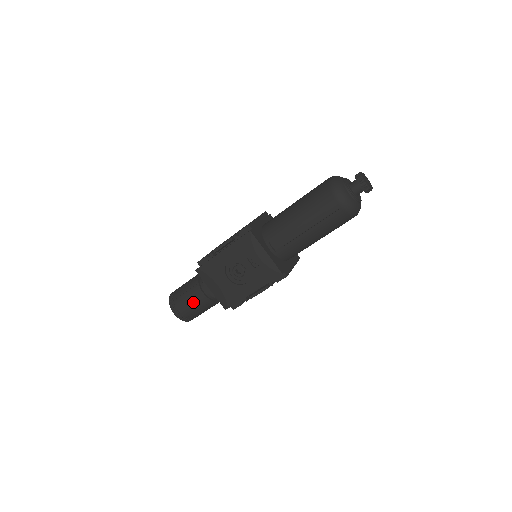
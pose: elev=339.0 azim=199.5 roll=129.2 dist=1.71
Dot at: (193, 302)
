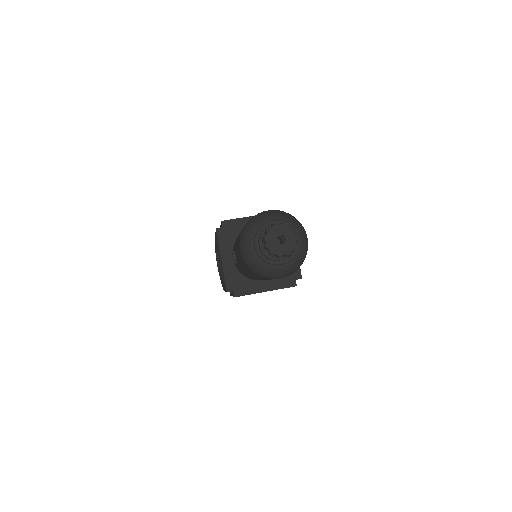
Dot at: occluded
